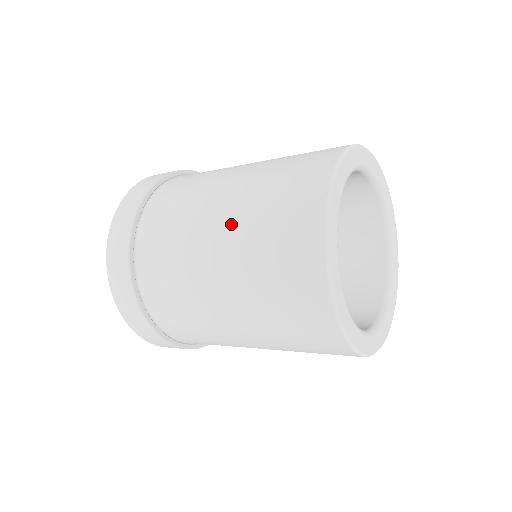
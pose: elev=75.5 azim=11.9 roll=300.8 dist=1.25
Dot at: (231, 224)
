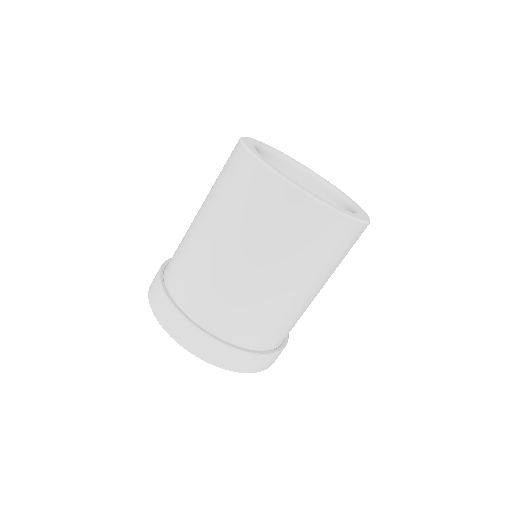
Dot at: (240, 243)
